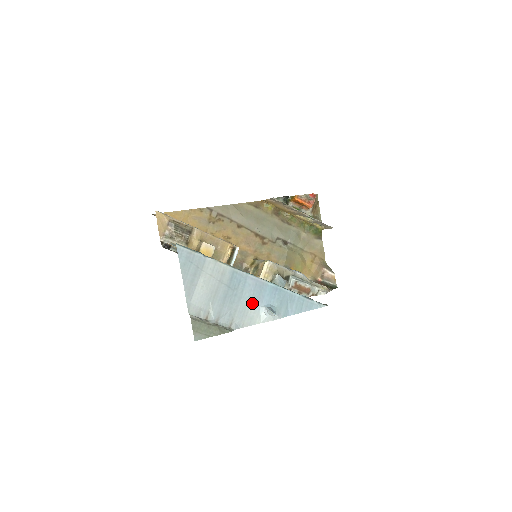
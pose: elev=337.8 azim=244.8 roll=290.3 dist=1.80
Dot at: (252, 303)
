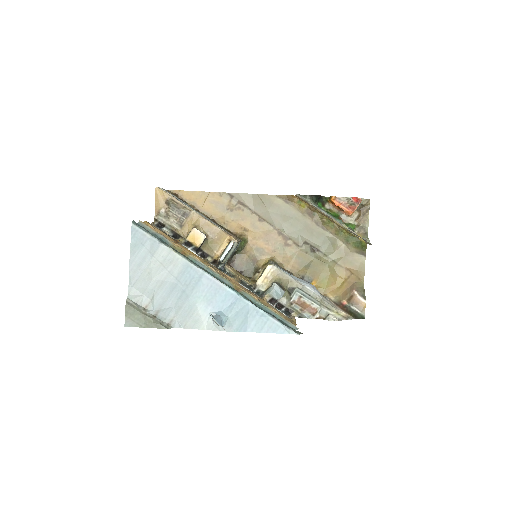
Dot at: (201, 305)
